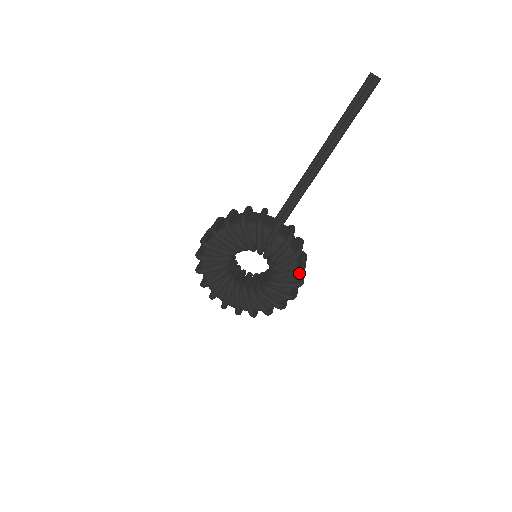
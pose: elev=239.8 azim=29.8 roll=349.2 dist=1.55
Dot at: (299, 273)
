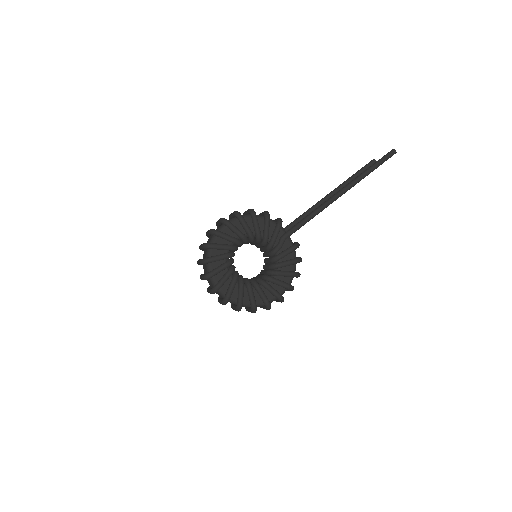
Dot at: (297, 276)
